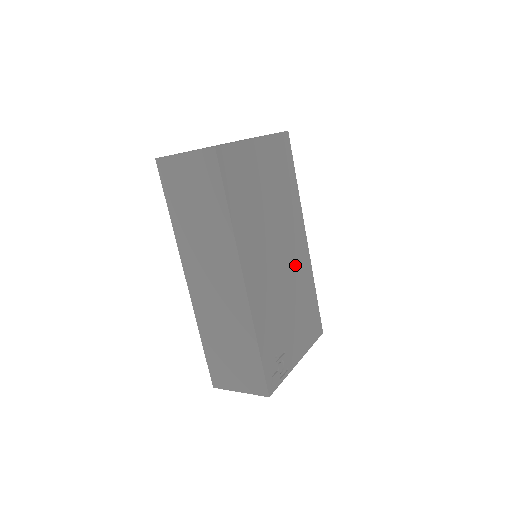
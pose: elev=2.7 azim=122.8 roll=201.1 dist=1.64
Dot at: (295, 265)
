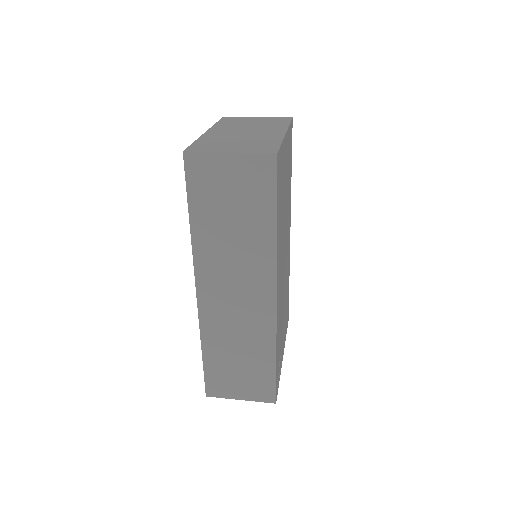
Dot at: occluded
